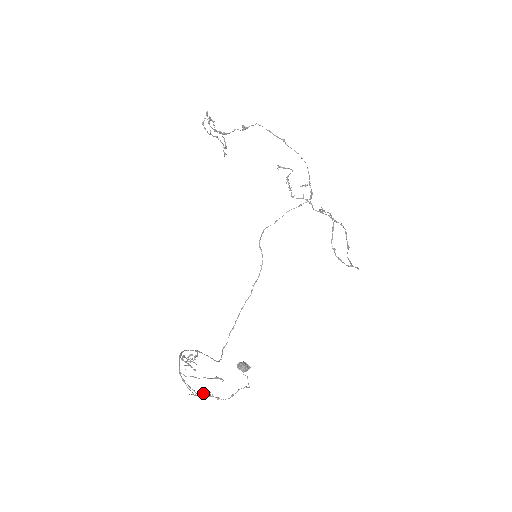
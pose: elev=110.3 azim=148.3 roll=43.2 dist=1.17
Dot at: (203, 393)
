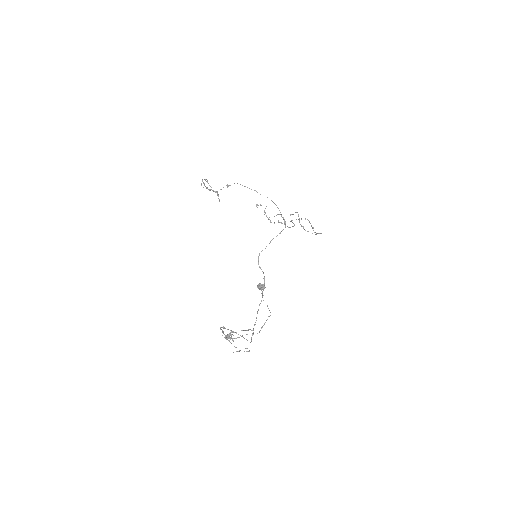
Dot at: occluded
